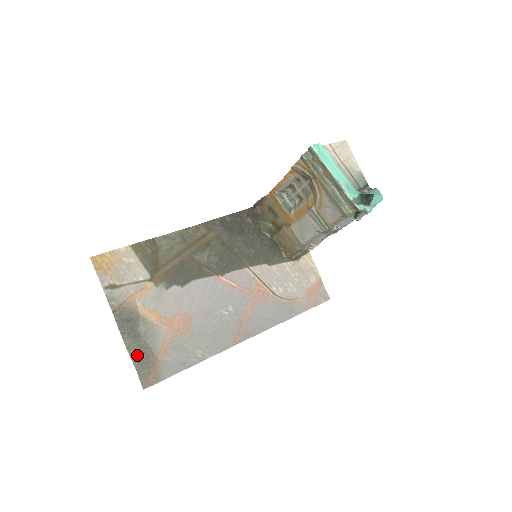
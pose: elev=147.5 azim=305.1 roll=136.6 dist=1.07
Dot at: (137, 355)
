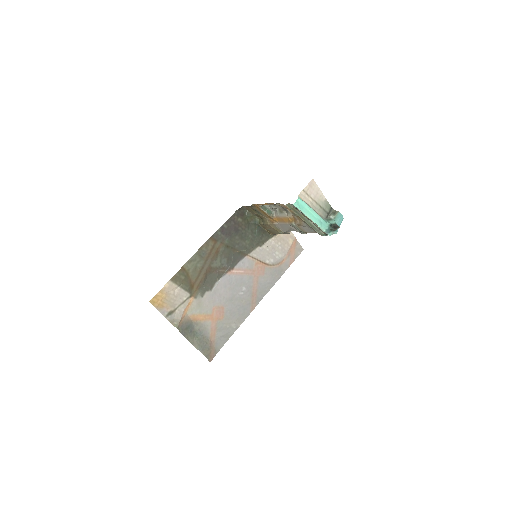
Dot at: (200, 346)
